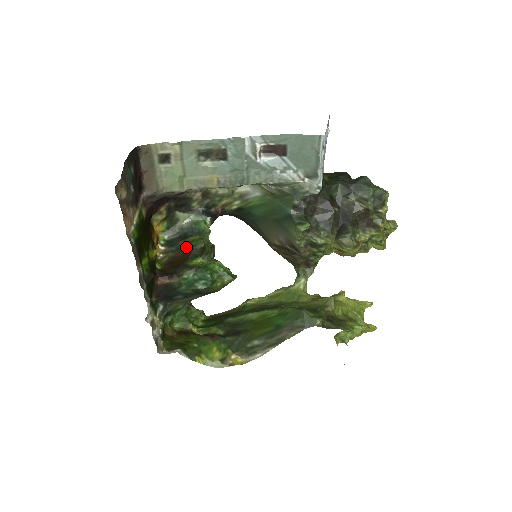
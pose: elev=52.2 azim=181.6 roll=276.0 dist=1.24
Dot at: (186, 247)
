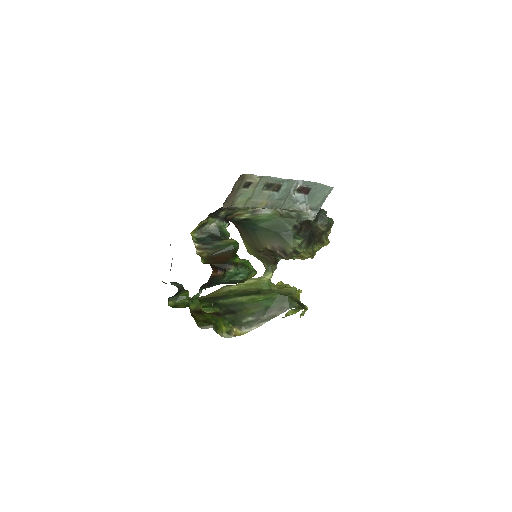
Dot at: (226, 247)
